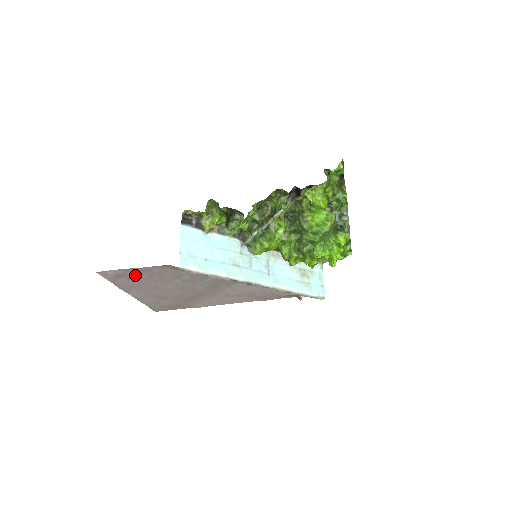
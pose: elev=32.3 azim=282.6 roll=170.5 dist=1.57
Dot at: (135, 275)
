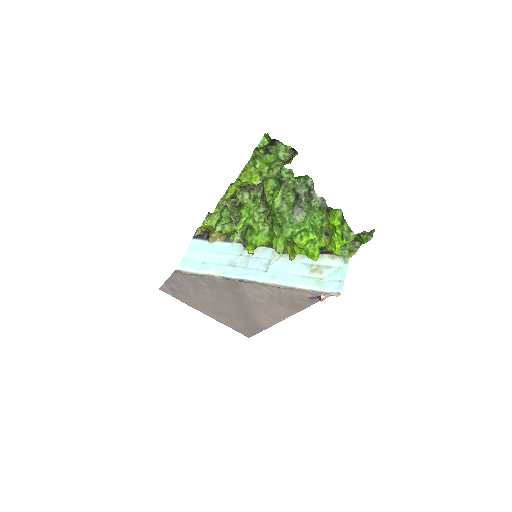
Dot at: (178, 288)
